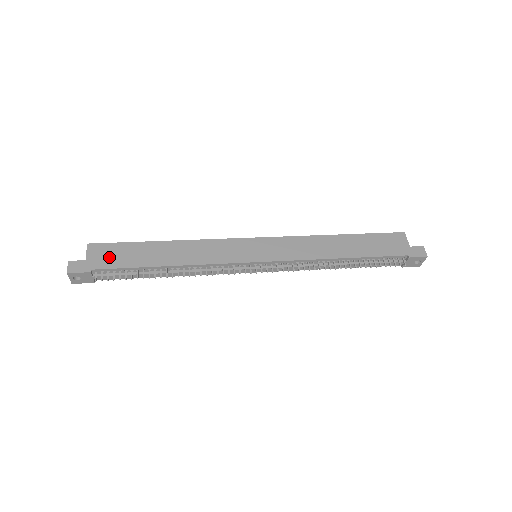
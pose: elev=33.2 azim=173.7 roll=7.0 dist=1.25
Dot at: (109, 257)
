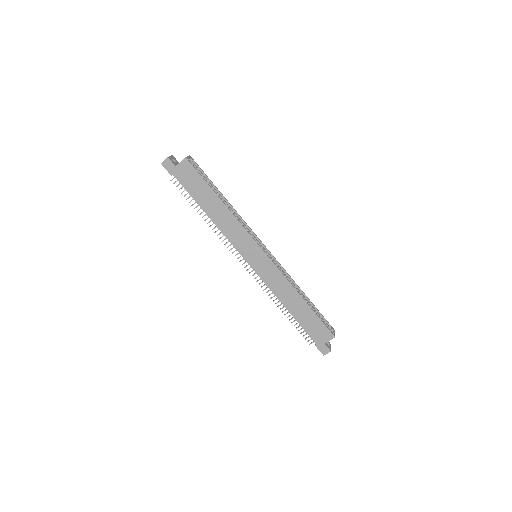
Dot at: (187, 178)
